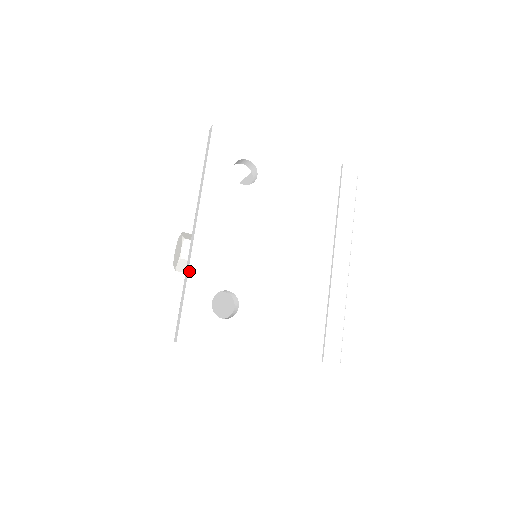
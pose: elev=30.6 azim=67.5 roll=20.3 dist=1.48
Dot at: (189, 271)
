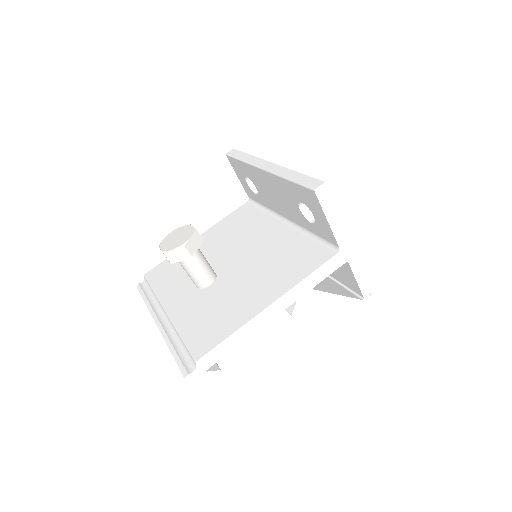
Dot at: (290, 170)
